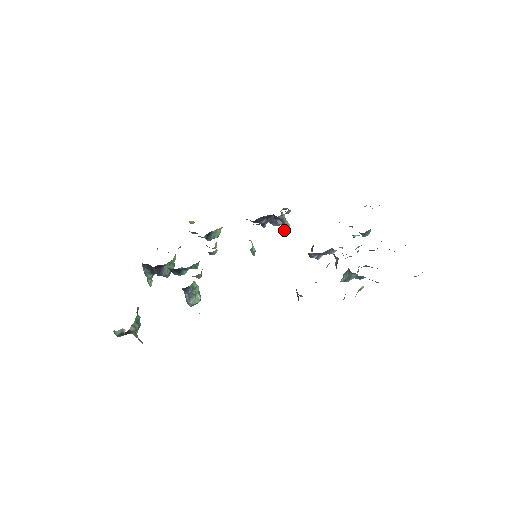
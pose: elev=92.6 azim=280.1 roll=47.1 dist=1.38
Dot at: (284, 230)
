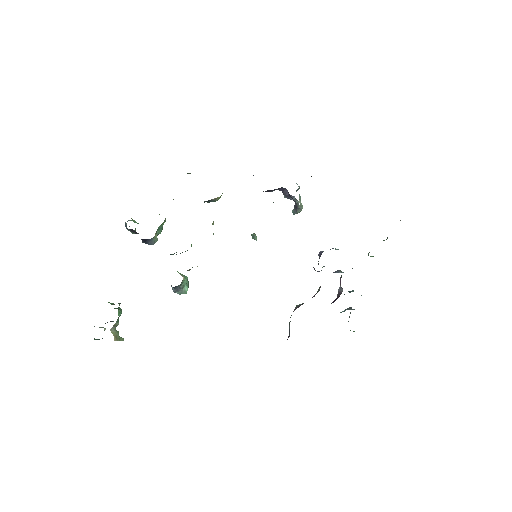
Dot at: (295, 210)
